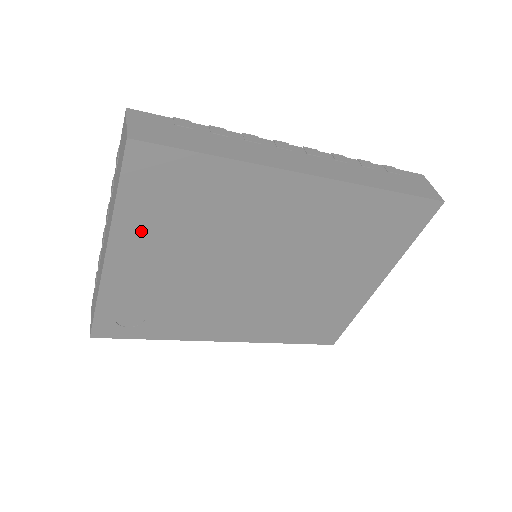
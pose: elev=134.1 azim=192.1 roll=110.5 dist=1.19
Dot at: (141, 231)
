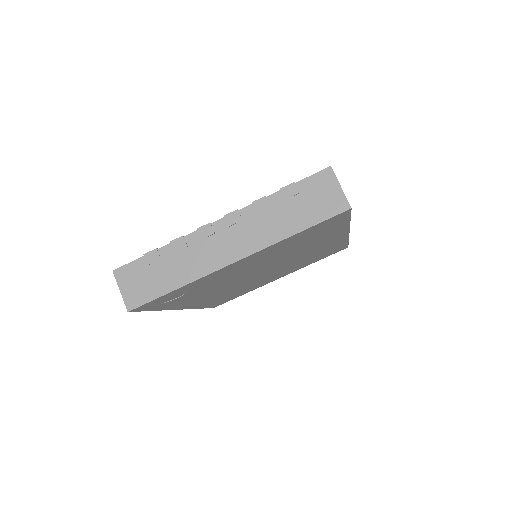
Dot at: (272, 250)
